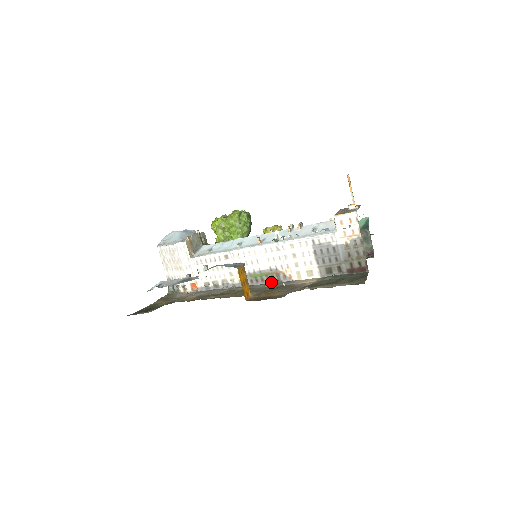
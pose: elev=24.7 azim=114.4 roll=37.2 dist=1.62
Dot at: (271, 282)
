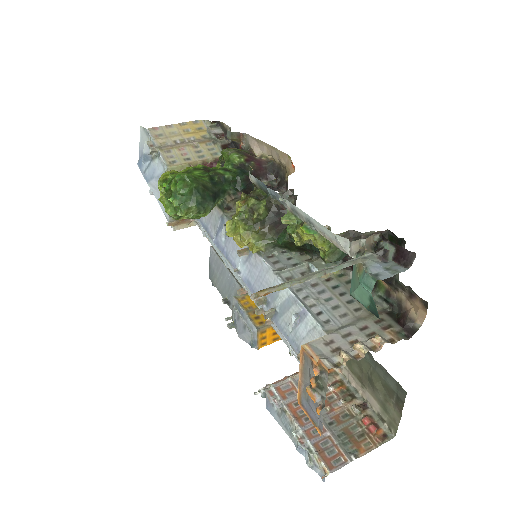
Dot at: occluded
